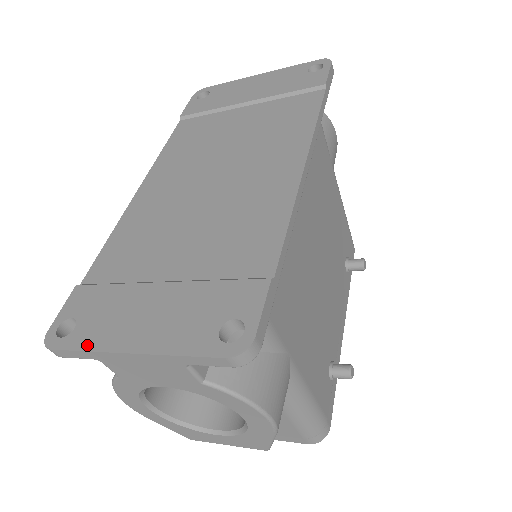
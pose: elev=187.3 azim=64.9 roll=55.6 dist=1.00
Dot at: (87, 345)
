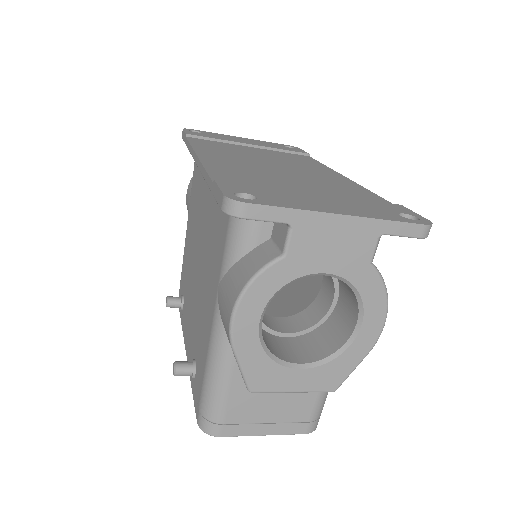
Dot at: (289, 206)
